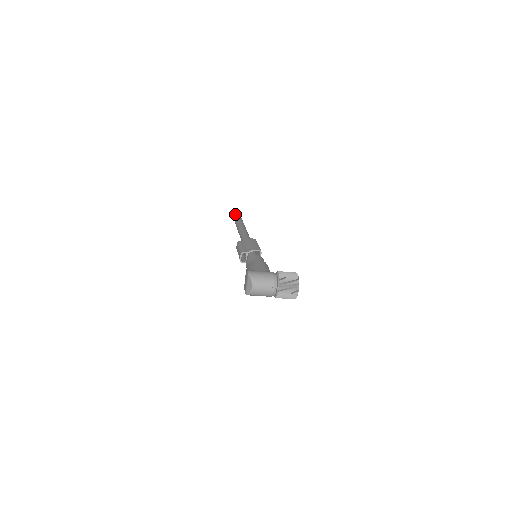
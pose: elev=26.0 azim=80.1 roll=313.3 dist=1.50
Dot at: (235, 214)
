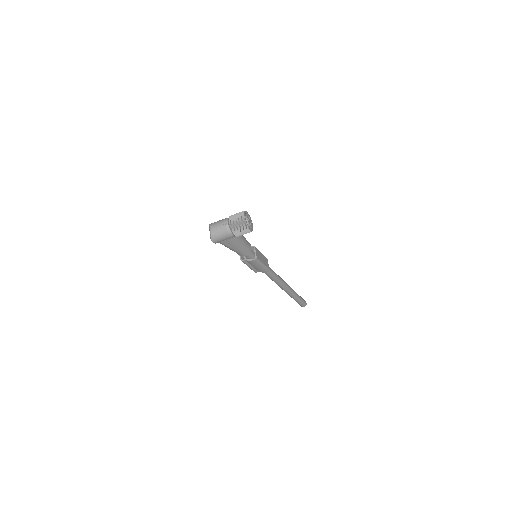
Dot at: occluded
